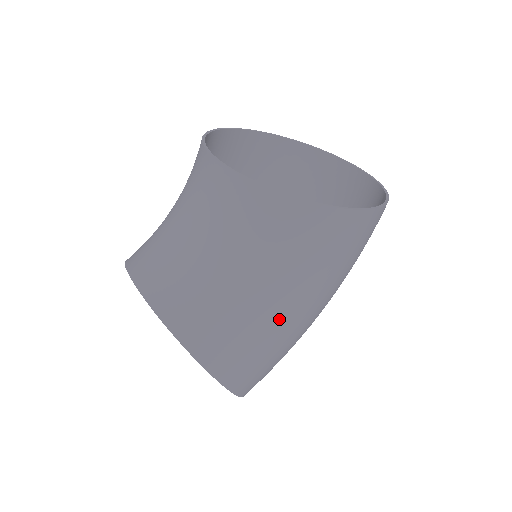
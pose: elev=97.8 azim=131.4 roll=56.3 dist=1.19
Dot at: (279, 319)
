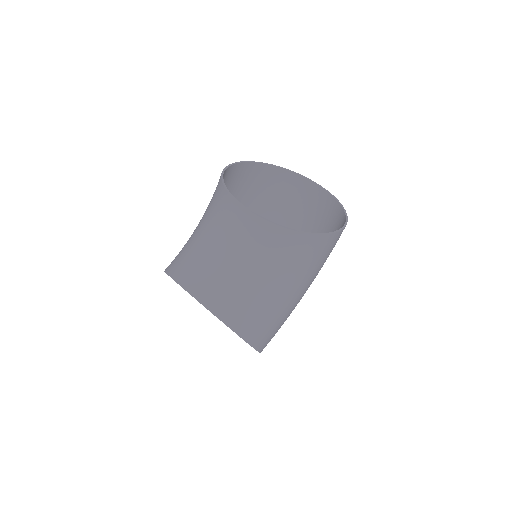
Dot at: (288, 303)
